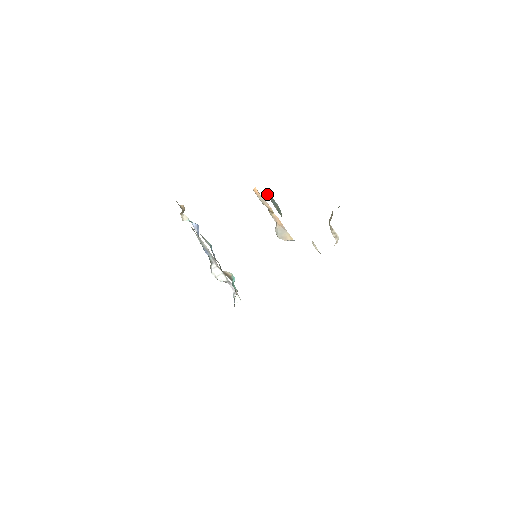
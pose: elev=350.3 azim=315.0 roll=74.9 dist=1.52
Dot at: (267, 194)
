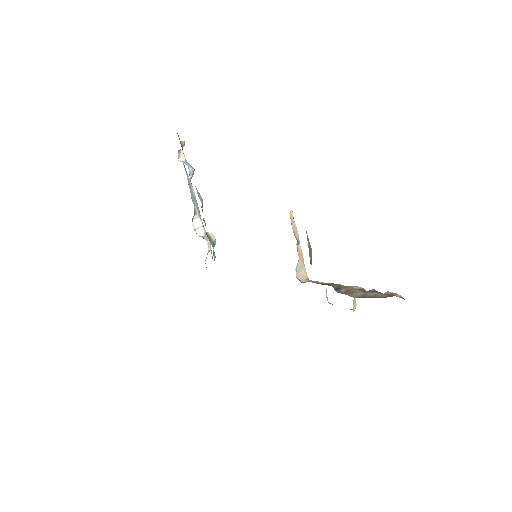
Dot at: occluded
